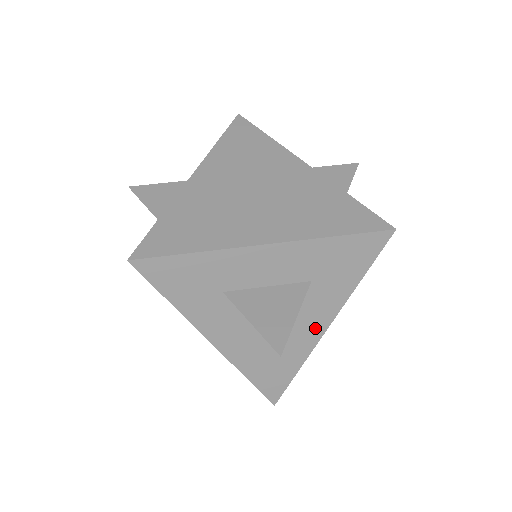
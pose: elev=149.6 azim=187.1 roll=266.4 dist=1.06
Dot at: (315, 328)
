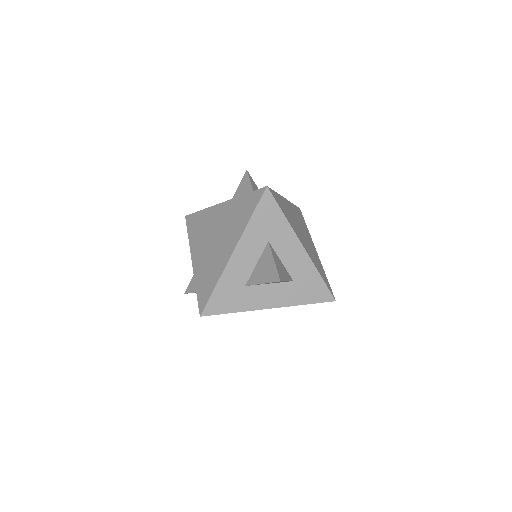
Dot at: (299, 254)
